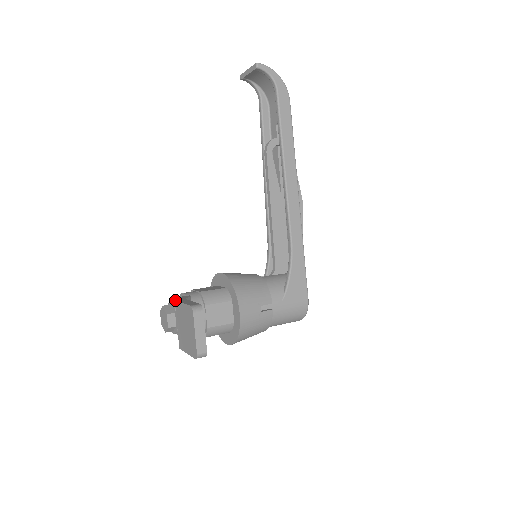
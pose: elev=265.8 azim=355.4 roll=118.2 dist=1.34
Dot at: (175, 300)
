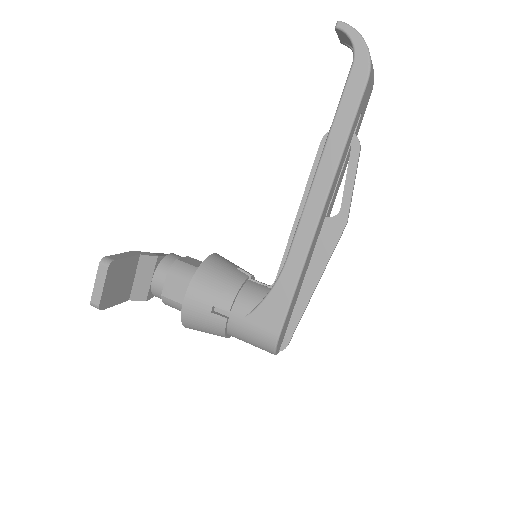
Dot at: occluded
